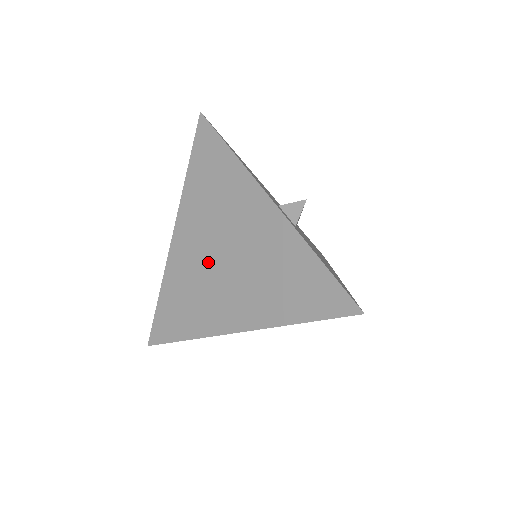
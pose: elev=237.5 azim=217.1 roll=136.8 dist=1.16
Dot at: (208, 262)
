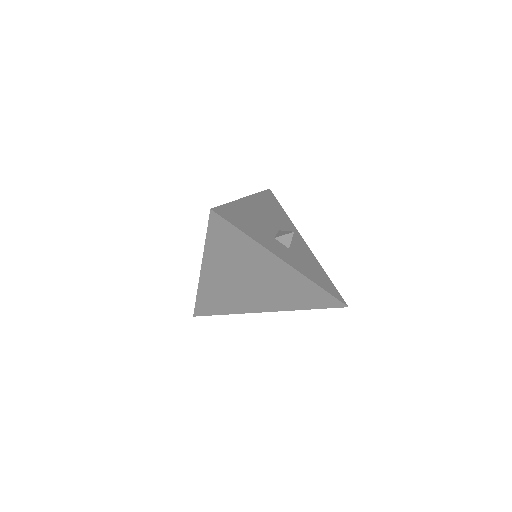
Dot at: (237, 285)
